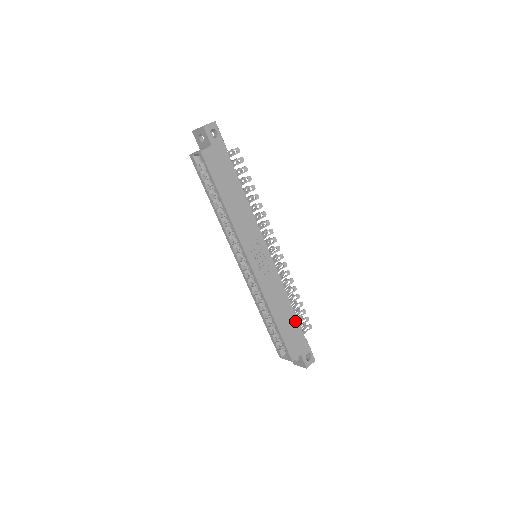
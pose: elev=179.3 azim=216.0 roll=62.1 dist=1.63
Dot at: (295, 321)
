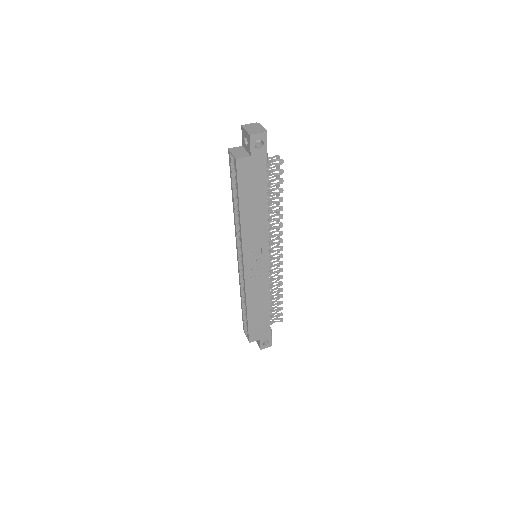
Dot at: (267, 316)
